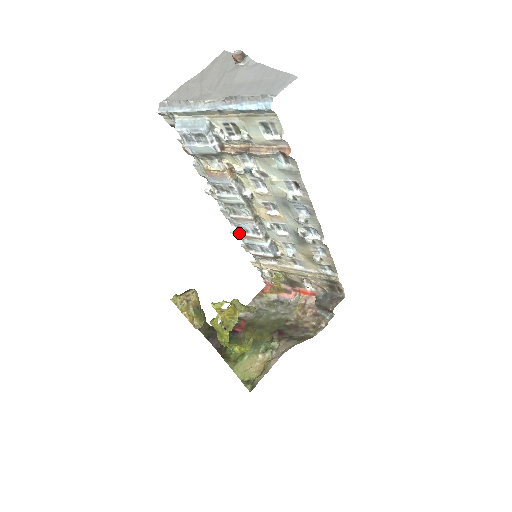
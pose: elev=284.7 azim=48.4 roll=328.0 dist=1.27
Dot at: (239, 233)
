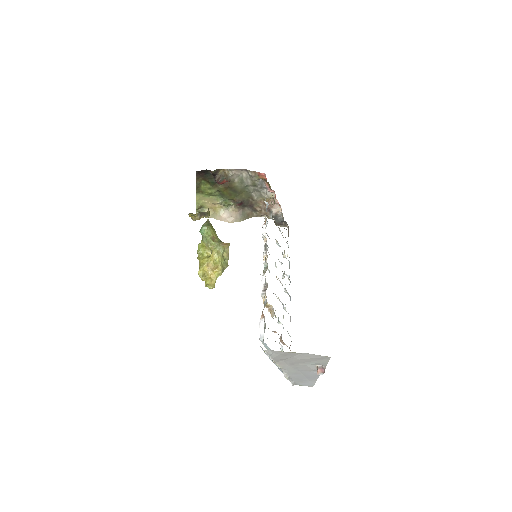
Dot at: occluded
